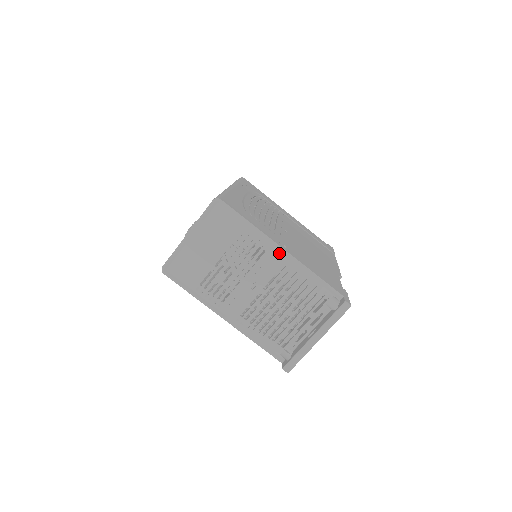
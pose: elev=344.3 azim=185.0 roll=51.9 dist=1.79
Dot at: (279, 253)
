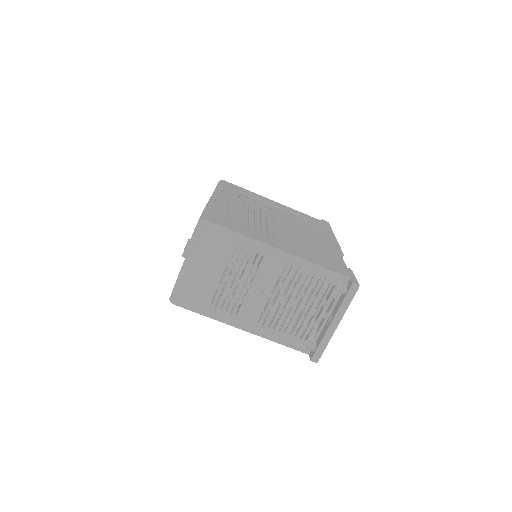
Dot at: (277, 255)
